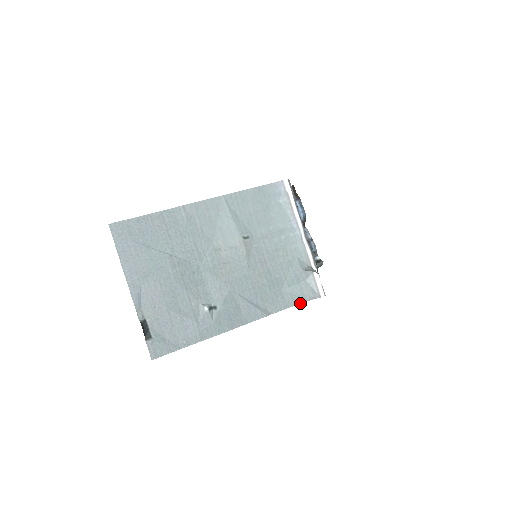
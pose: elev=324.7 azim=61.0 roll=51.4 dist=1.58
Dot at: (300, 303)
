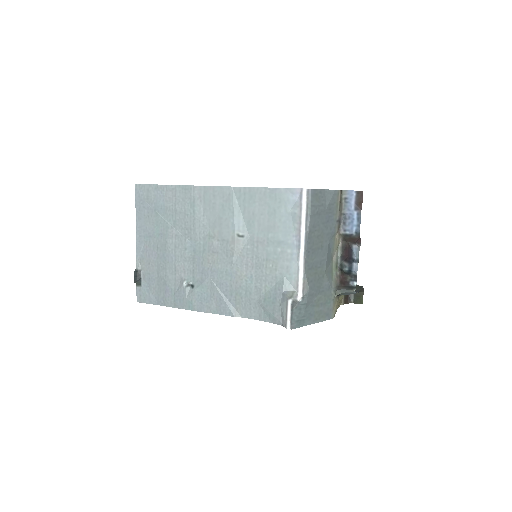
Dot at: (270, 322)
